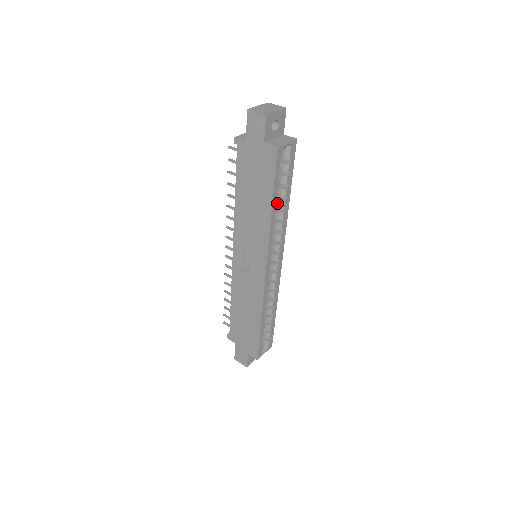
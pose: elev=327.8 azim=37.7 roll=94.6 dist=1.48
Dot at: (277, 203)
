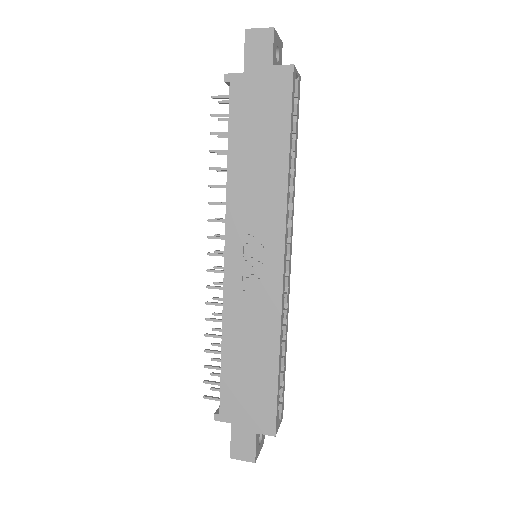
Dot at: occluded
